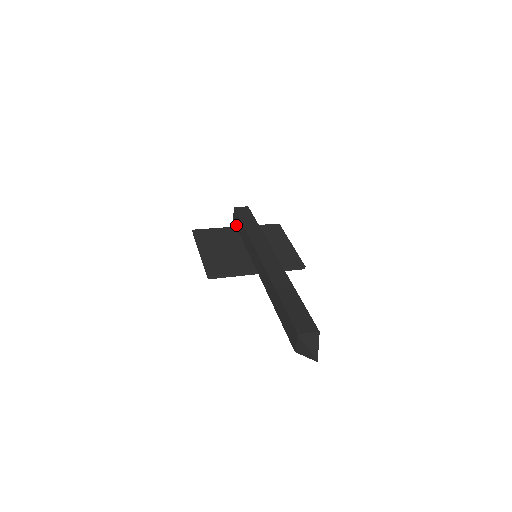
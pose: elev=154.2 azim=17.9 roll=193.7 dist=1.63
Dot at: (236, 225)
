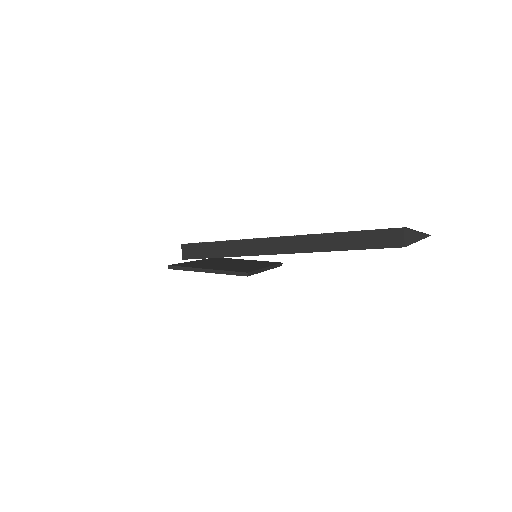
Dot at: (196, 256)
